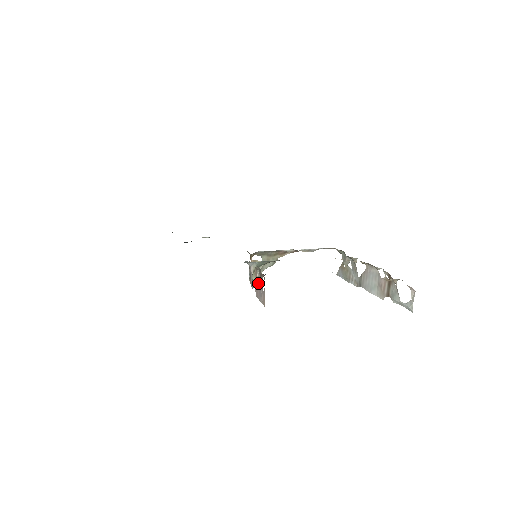
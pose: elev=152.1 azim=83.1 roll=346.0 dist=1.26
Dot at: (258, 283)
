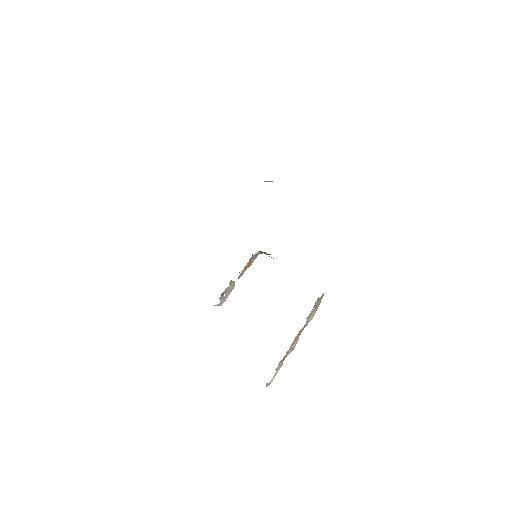
Dot at: (228, 289)
